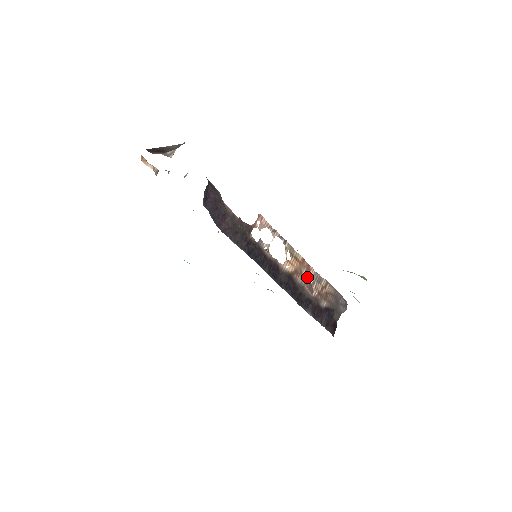
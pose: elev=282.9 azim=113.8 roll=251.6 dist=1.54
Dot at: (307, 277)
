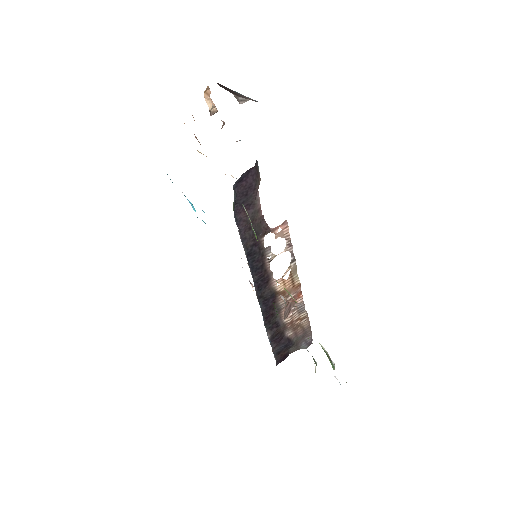
Dot at: occluded
